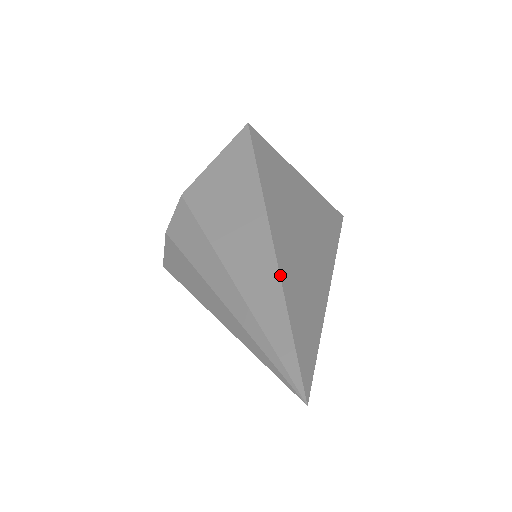
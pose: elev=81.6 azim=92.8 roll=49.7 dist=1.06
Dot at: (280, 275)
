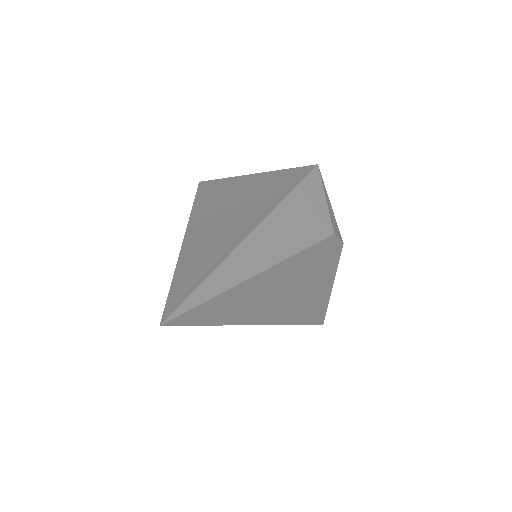
Dot at: (179, 255)
